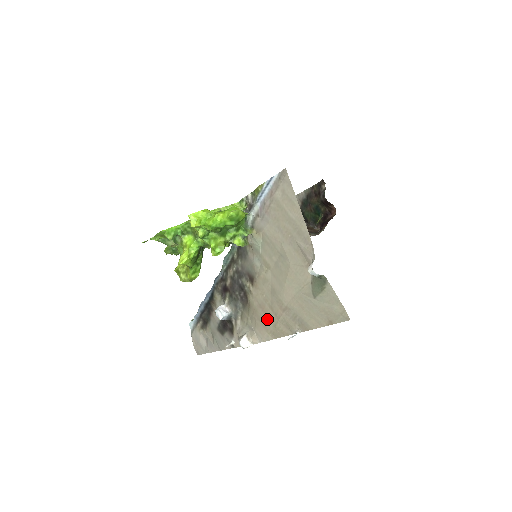
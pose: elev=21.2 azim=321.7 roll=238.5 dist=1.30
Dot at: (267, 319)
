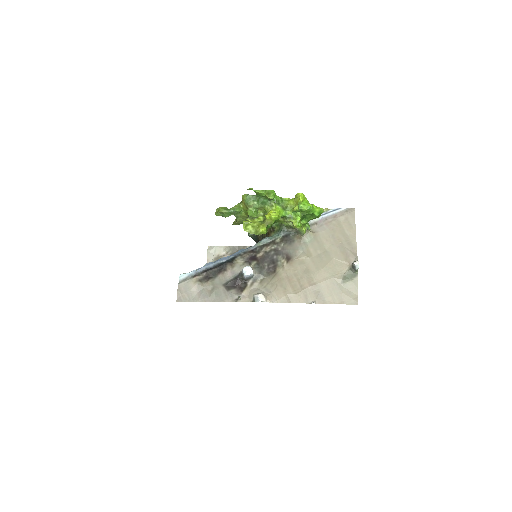
Dot at: (291, 287)
